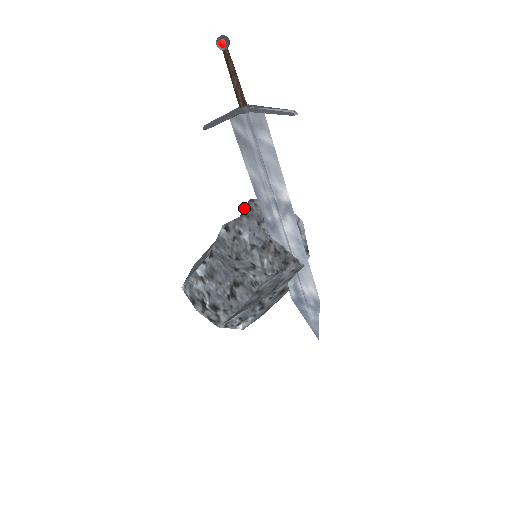
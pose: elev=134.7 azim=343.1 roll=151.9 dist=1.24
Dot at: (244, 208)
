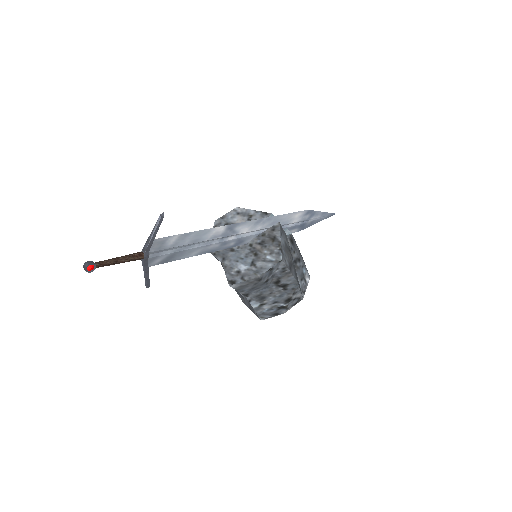
Dot at: occluded
